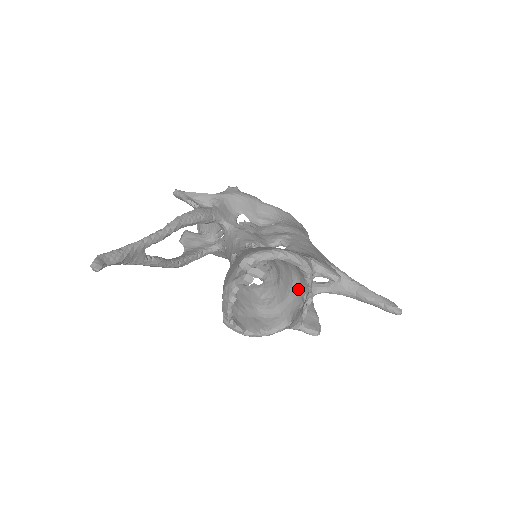
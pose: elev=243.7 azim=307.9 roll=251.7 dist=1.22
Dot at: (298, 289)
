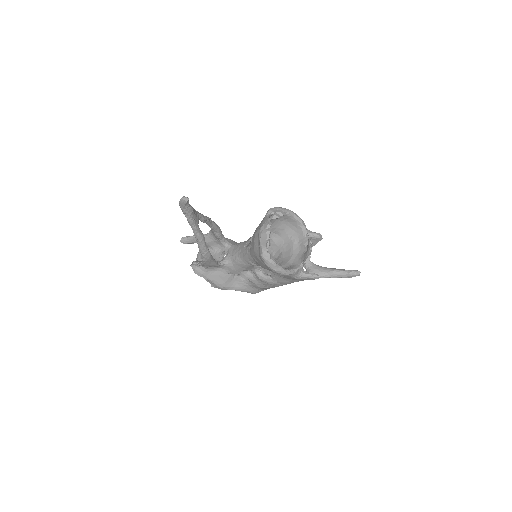
Dot at: (299, 246)
